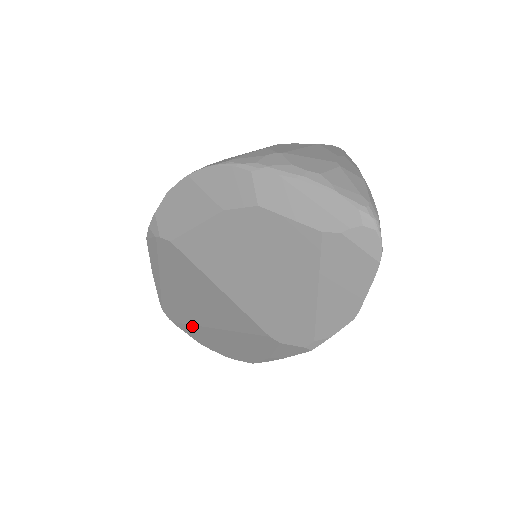
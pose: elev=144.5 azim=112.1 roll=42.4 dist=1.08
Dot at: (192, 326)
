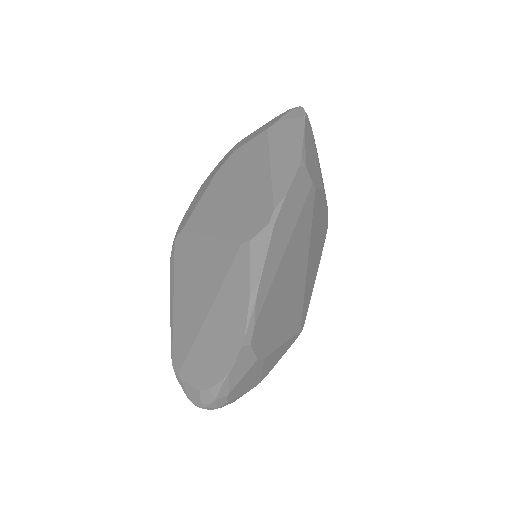
Dot at: (192, 349)
